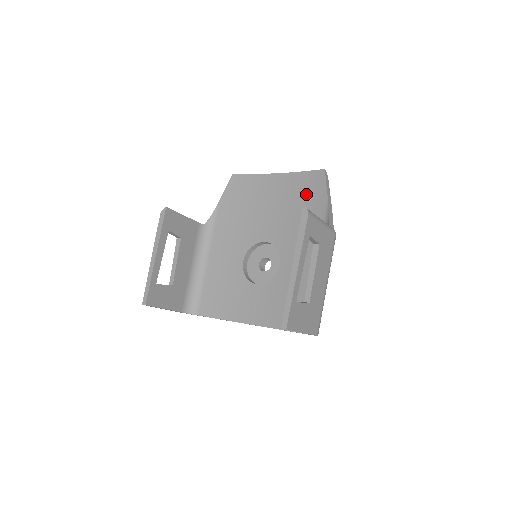
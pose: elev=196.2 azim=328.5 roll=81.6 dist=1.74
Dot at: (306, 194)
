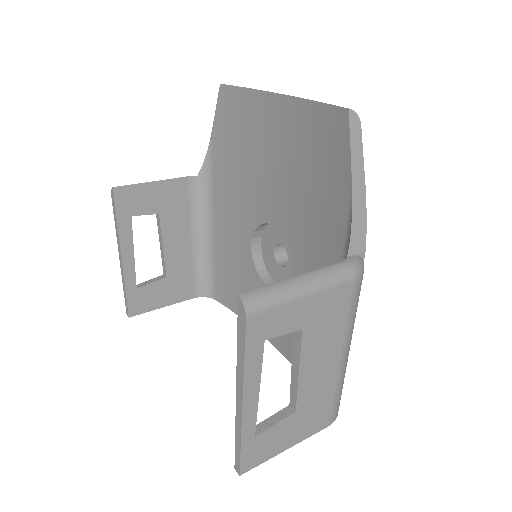
Dot at: (321, 157)
